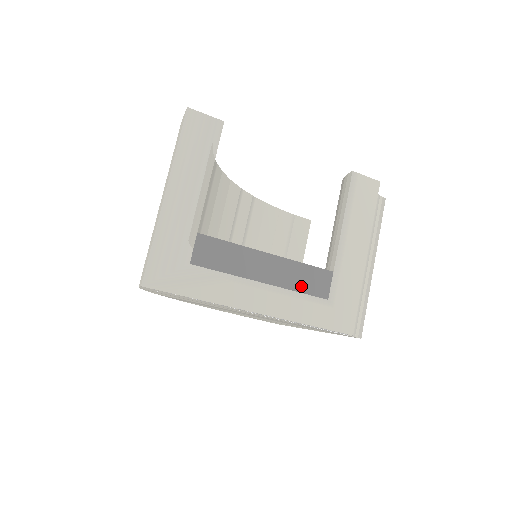
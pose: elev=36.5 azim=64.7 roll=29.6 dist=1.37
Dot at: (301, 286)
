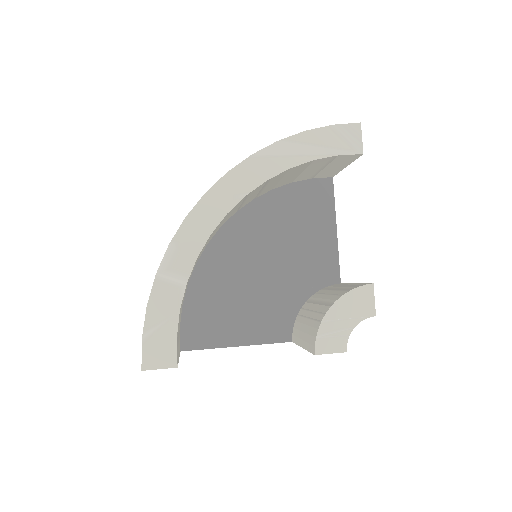
Dot at: occluded
